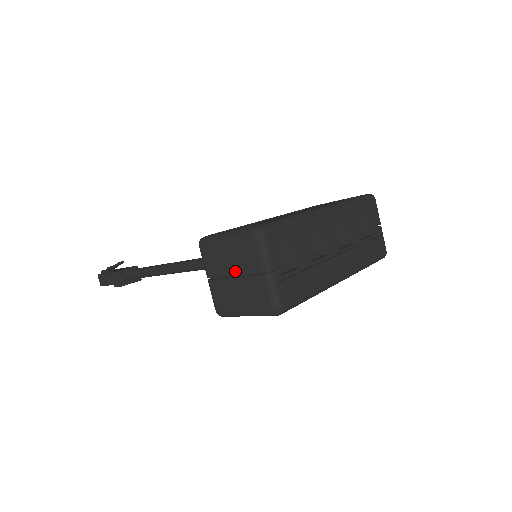
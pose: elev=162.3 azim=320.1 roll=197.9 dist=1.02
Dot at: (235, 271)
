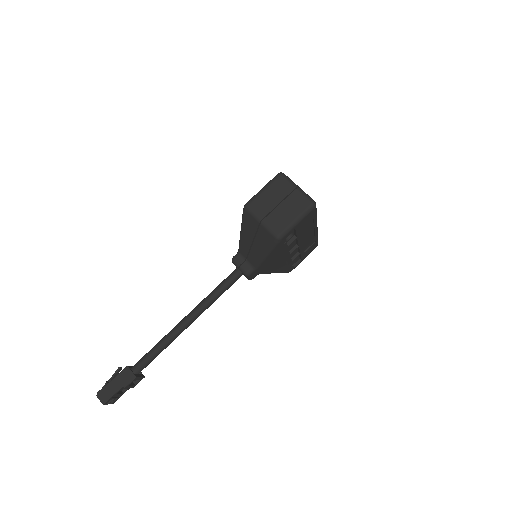
Dot at: (278, 201)
